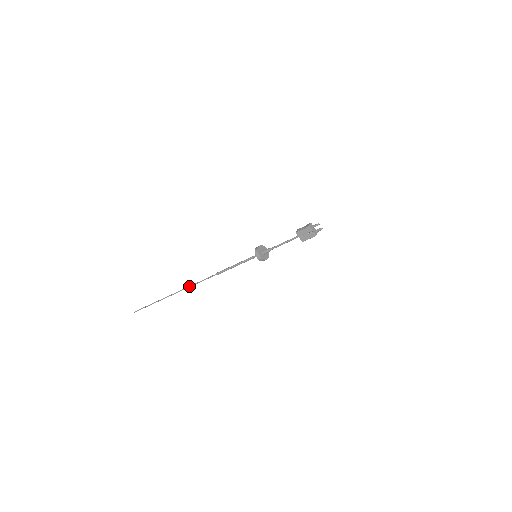
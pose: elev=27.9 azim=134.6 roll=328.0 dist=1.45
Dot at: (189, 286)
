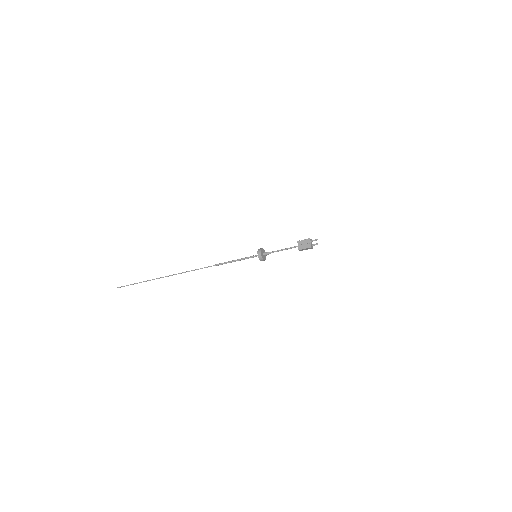
Dot at: (184, 272)
